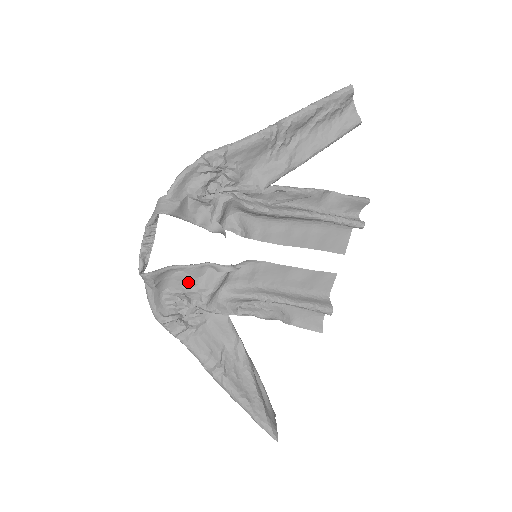
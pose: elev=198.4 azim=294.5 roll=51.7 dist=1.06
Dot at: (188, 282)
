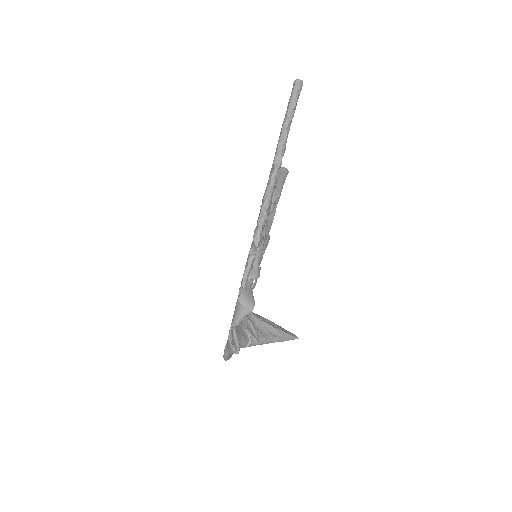
Dot at: occluded
